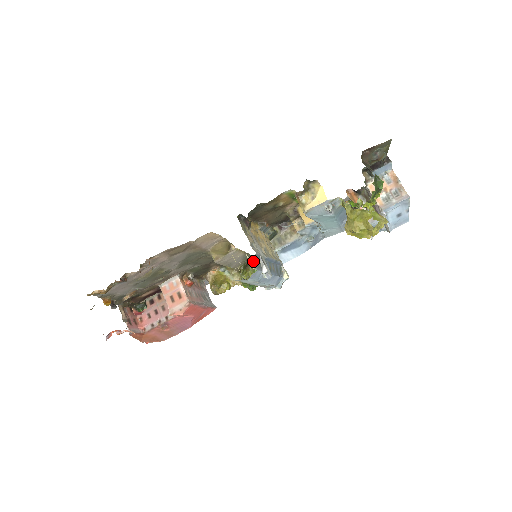
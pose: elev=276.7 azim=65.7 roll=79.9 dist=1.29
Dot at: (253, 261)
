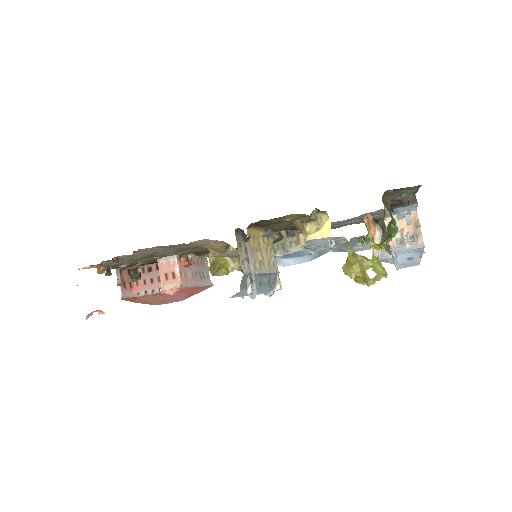
Dot at: occluded
